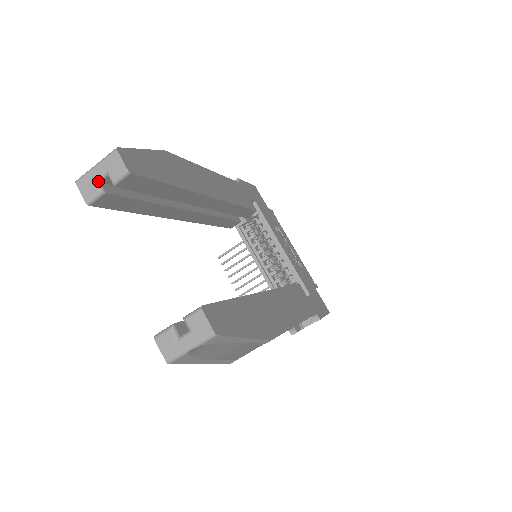
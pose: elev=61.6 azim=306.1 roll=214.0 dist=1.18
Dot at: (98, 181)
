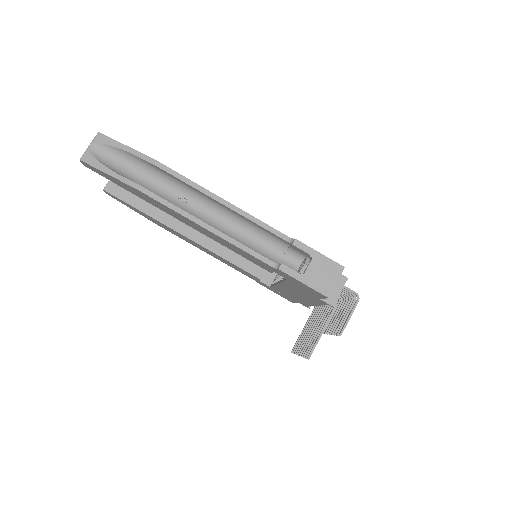
Dot at: occluded
